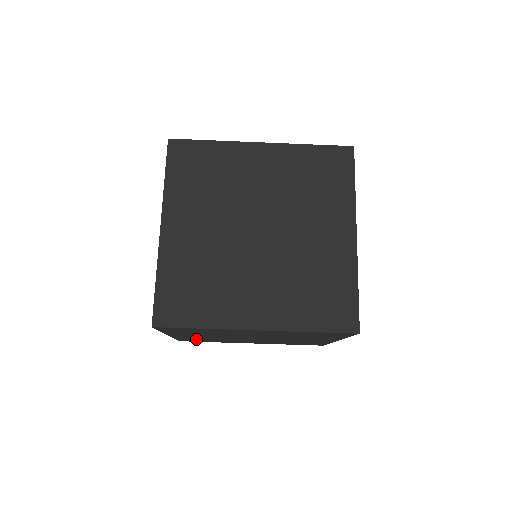
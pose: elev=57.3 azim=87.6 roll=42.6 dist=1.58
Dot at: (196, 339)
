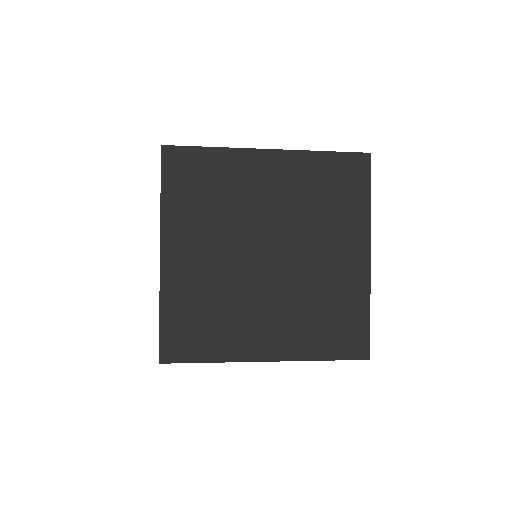
Dot at: occluded
